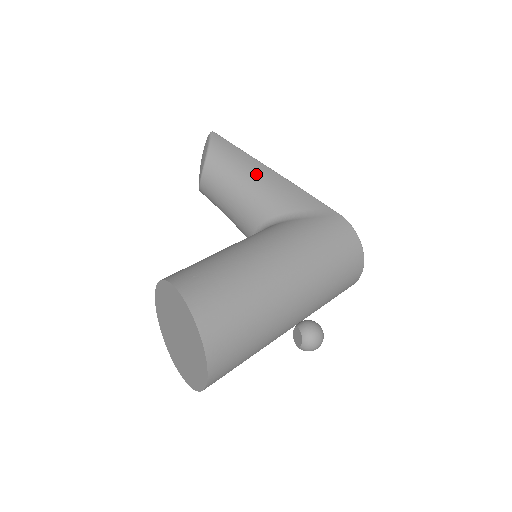
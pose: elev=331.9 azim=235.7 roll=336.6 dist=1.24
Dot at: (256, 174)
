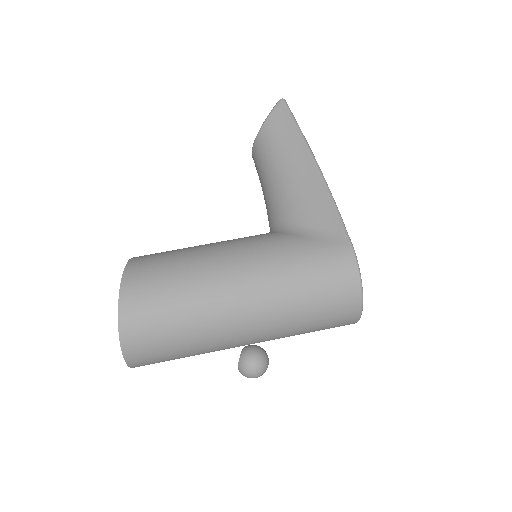
Dot at: (294, 165)
